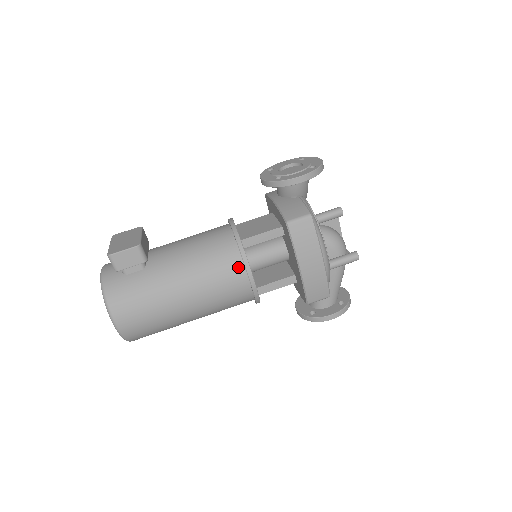
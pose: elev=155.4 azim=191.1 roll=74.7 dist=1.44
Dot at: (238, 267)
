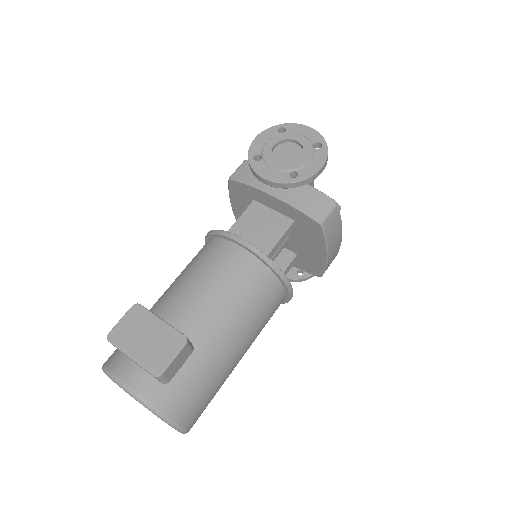
Dot at: (278, 289)
